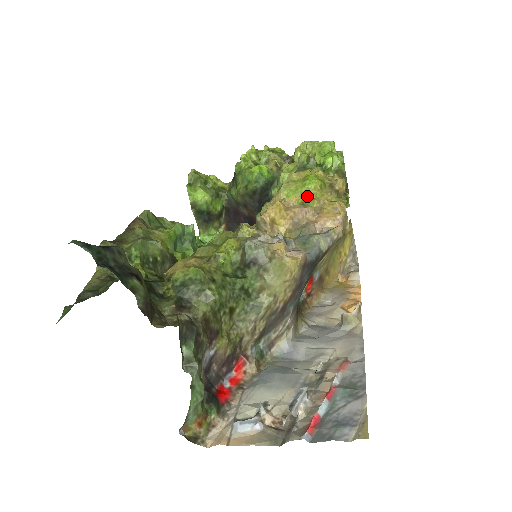
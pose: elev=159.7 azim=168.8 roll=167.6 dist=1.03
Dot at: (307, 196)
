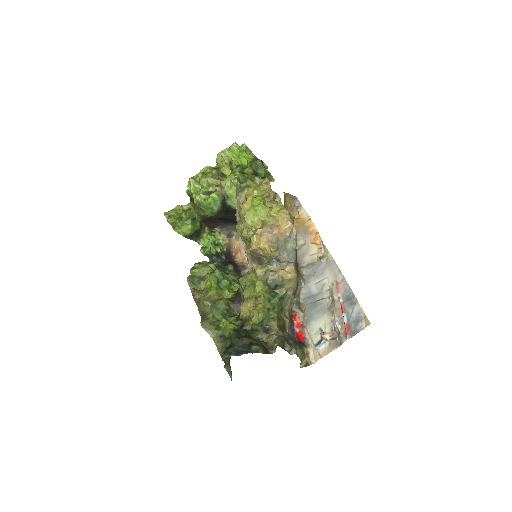
Dot at: (262, 216)
